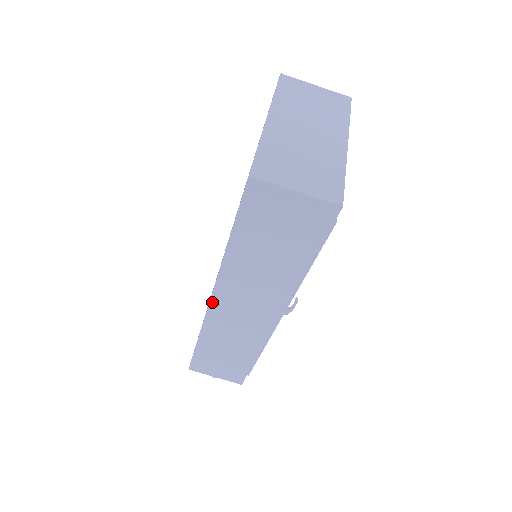
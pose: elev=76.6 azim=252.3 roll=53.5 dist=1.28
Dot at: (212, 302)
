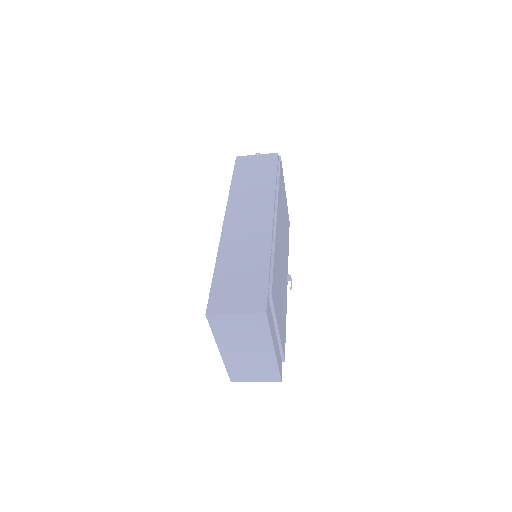
Dot at: occluded
